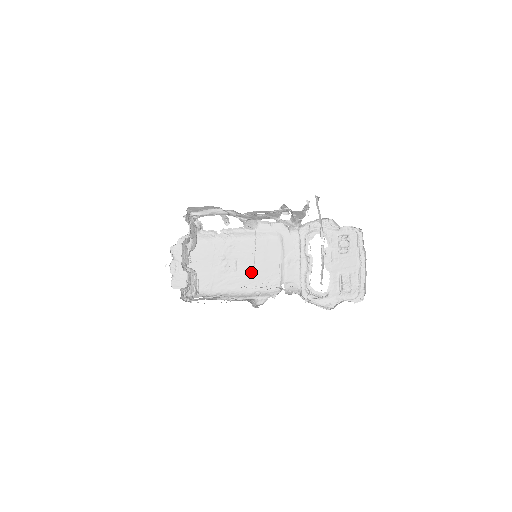
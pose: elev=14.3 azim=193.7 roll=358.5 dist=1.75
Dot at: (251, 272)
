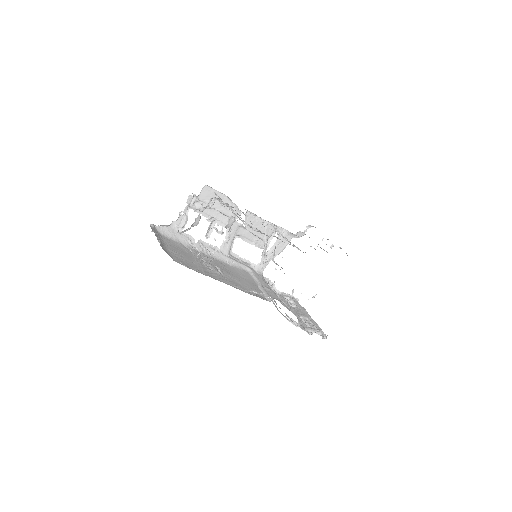
Dot at: (236, 280)
